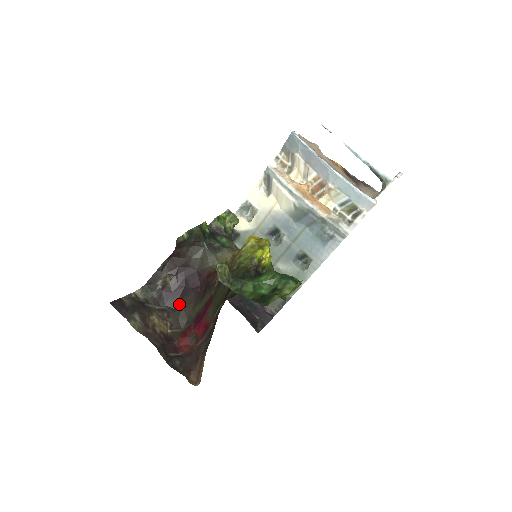
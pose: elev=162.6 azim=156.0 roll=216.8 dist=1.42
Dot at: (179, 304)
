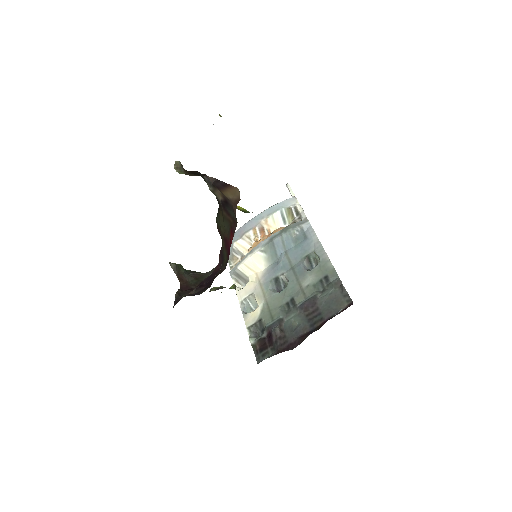
Dot at: occluded
